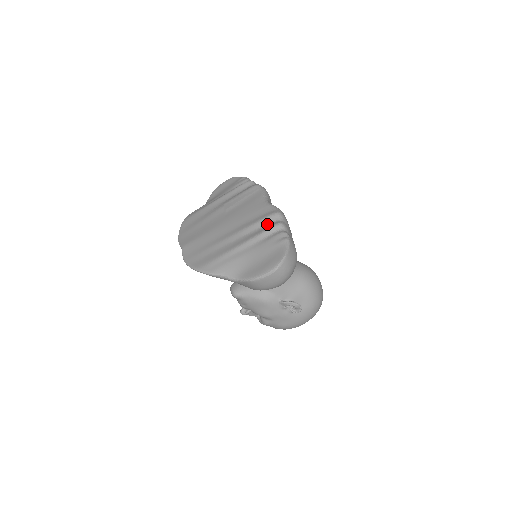
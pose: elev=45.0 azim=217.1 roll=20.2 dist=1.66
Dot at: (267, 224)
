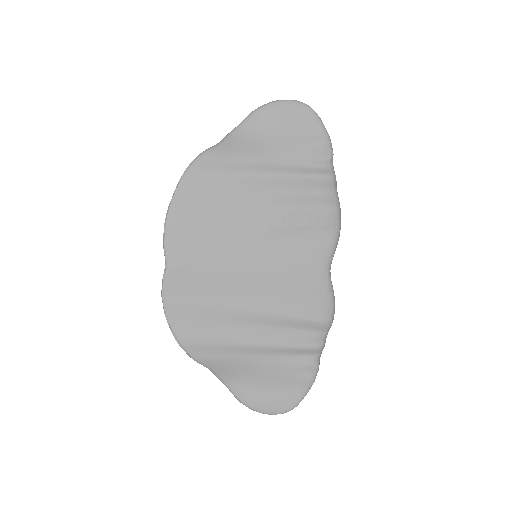
Dot at: (306, 331)
